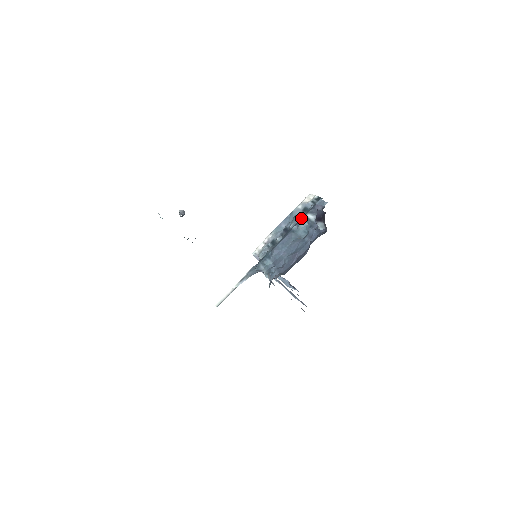
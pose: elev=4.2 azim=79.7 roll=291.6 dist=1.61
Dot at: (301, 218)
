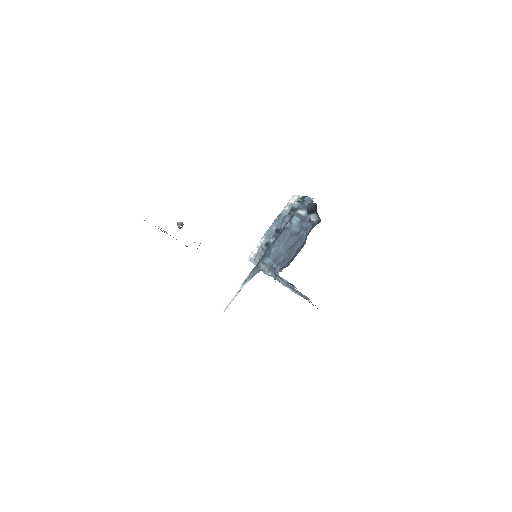
Dot at: (292, 215)
